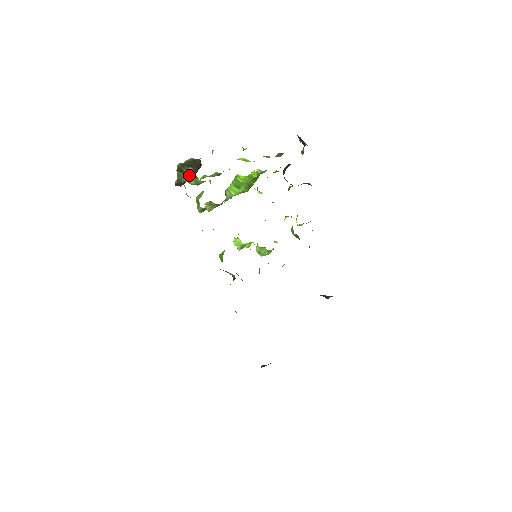
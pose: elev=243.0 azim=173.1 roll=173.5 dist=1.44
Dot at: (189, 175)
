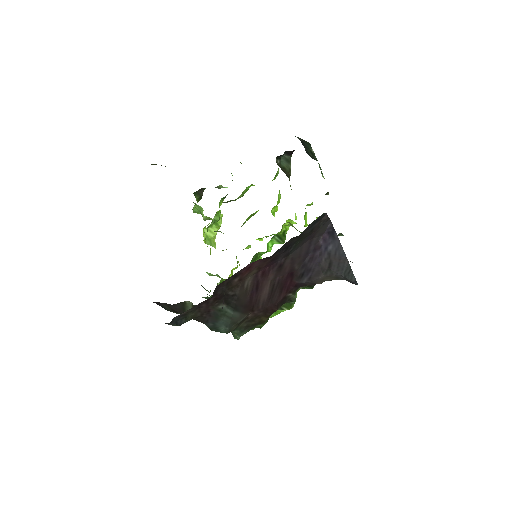
Dot at: occluded
